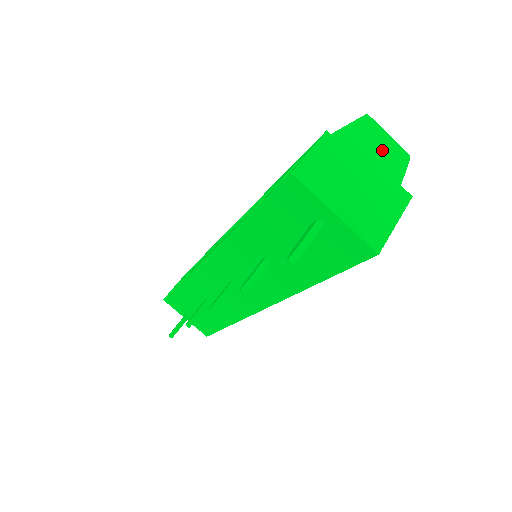
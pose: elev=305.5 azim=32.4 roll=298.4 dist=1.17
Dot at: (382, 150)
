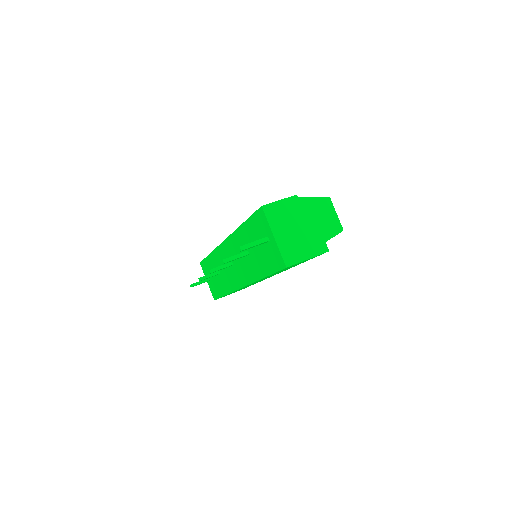
Dot at: (326, 219)
